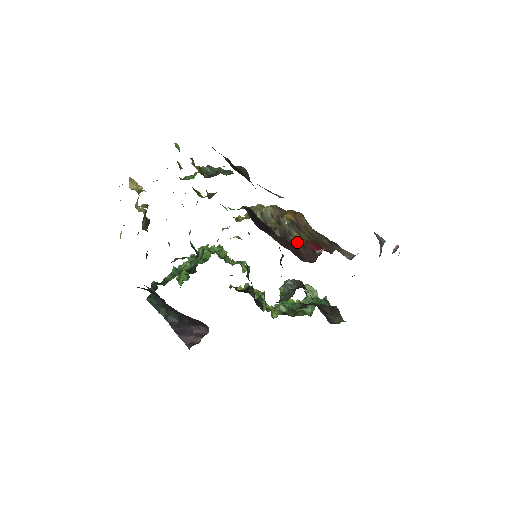
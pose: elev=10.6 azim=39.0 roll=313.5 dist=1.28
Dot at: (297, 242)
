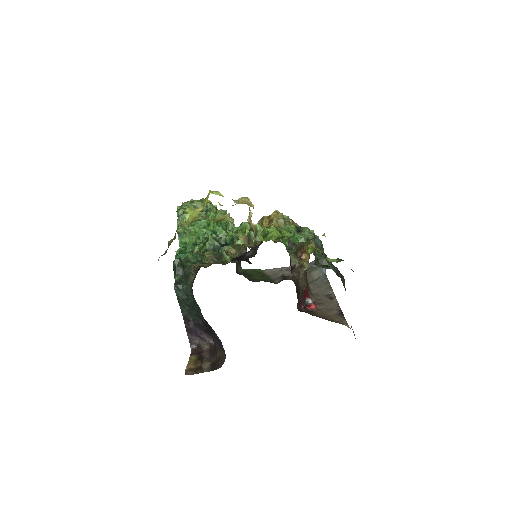
Dot at: (302, 288)
